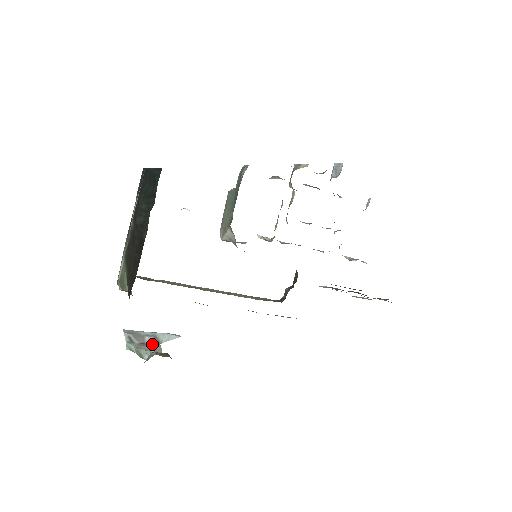
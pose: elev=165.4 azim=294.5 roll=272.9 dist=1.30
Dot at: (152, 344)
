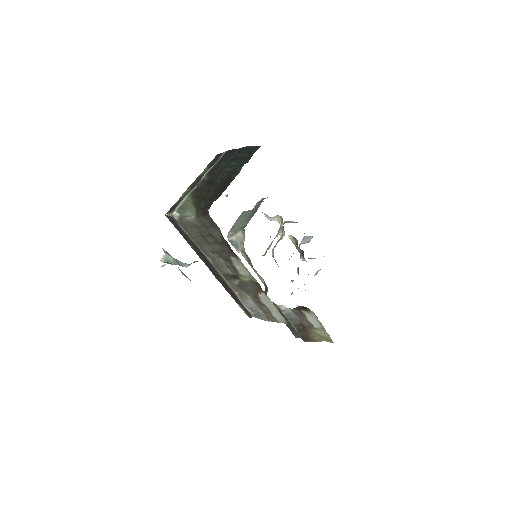
Dot at: occluded
